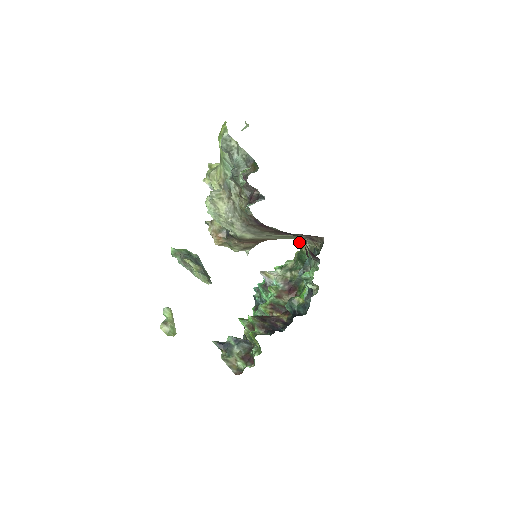
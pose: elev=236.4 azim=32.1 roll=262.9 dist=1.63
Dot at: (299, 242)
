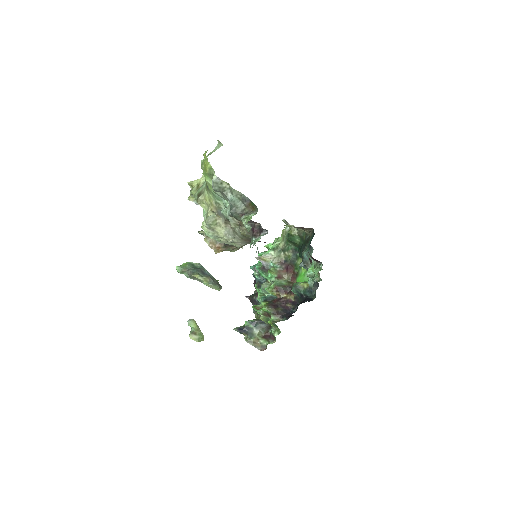
Dot at: occluded
